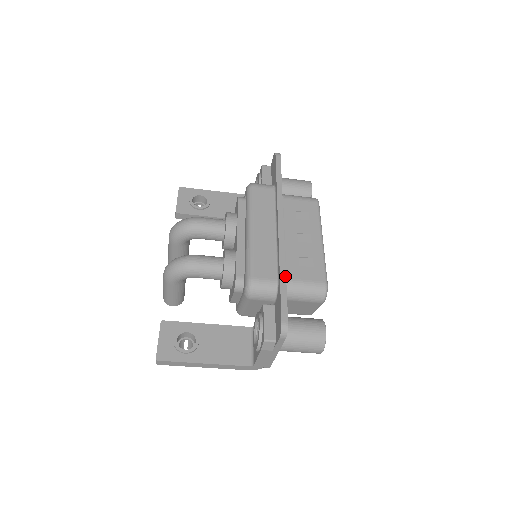
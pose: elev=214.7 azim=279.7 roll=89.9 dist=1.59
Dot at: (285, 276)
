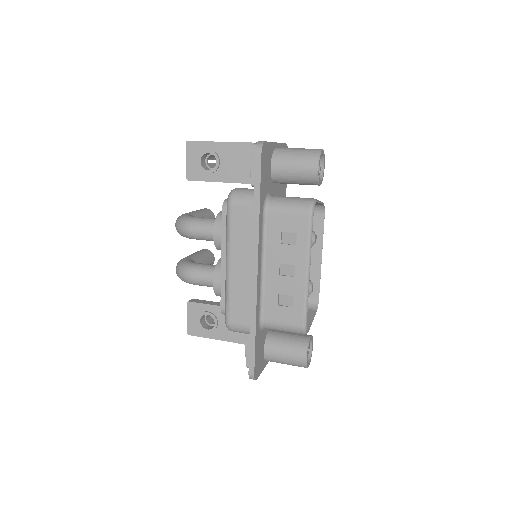
Dot at: (255, 329)
